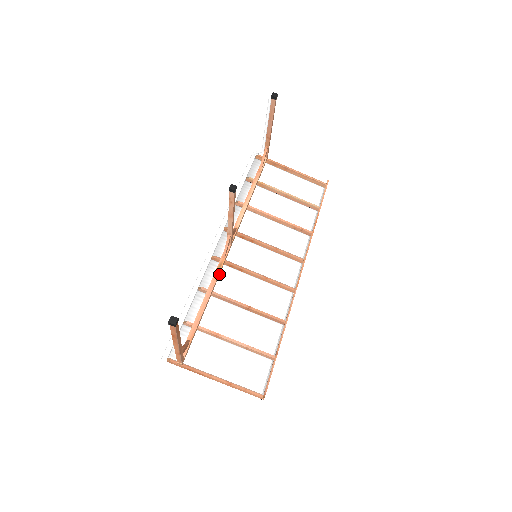
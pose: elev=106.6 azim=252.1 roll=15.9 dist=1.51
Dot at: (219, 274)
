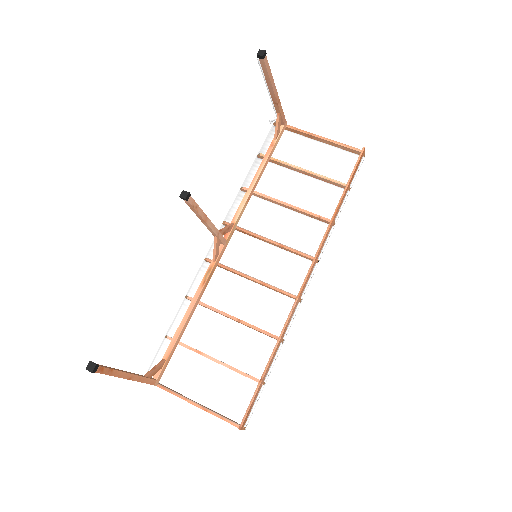
Dot at: (208, 281)
